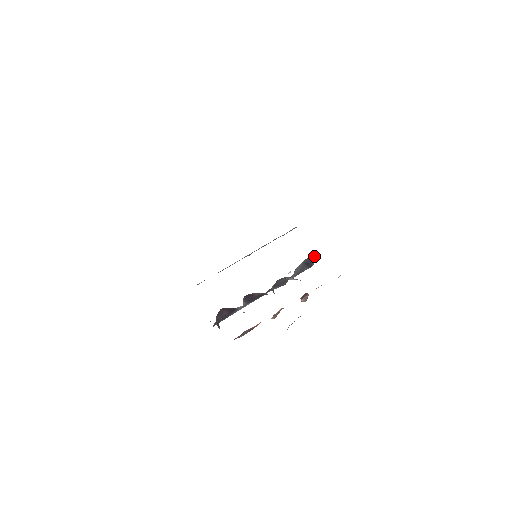
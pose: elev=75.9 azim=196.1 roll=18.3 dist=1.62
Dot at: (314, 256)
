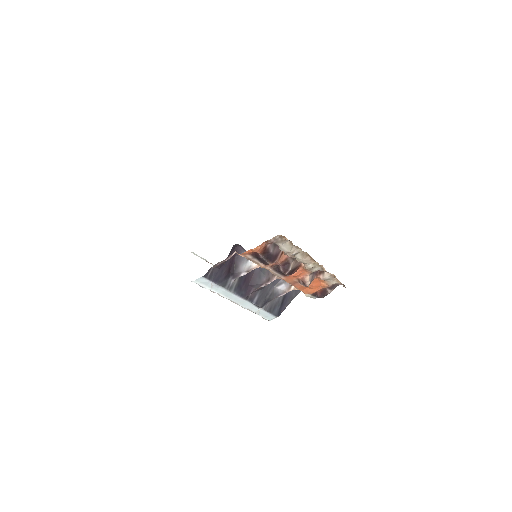
Dot at: (293, 294)
